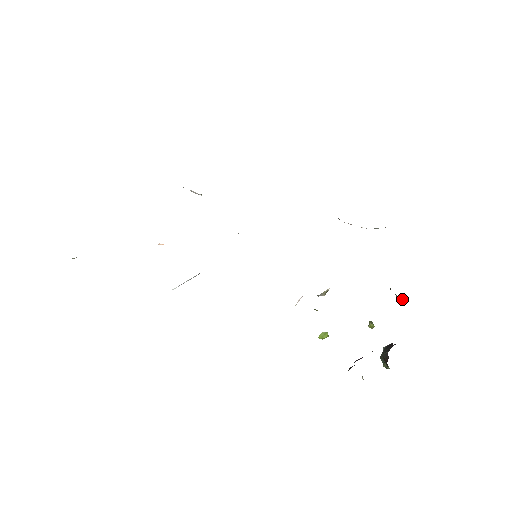
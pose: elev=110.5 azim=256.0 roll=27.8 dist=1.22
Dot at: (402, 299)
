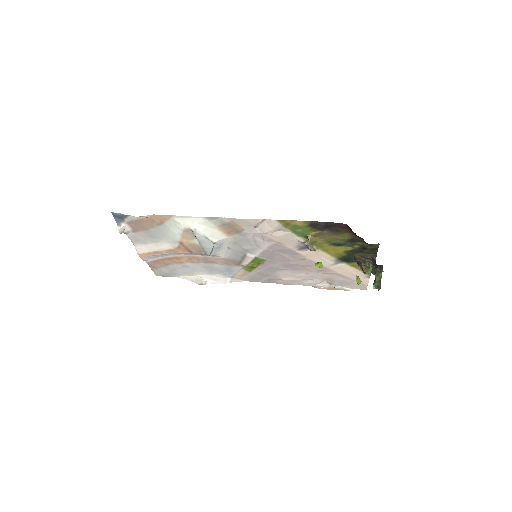
Dot at: occluded
